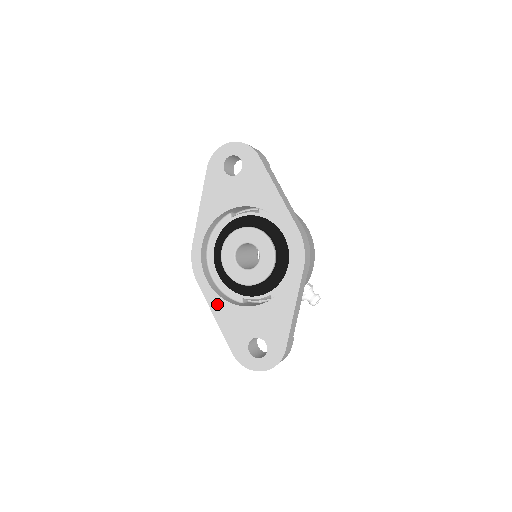
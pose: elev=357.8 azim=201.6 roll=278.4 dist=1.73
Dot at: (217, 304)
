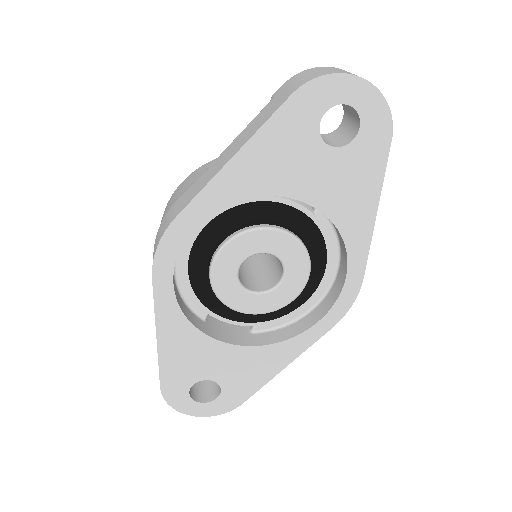
Dot at: (172, 322)
